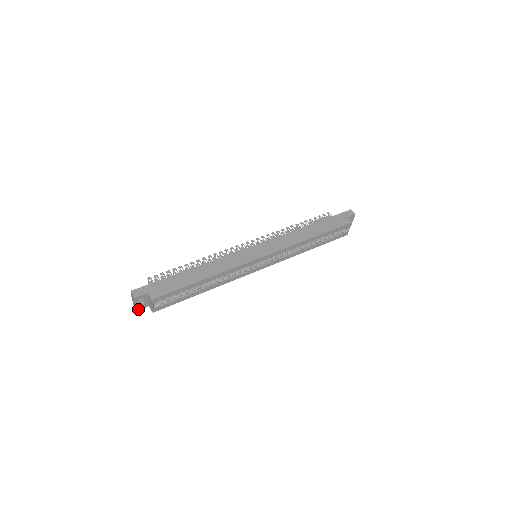
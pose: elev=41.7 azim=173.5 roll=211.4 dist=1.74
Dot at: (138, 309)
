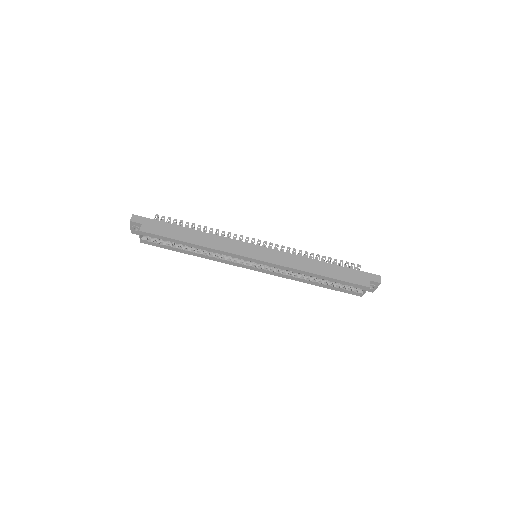
Dot at: (133, 232)
